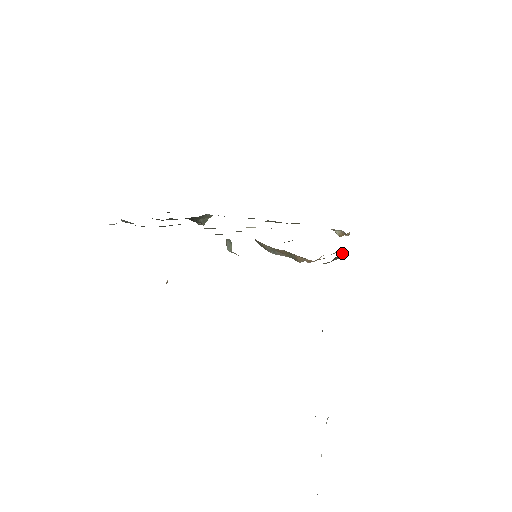
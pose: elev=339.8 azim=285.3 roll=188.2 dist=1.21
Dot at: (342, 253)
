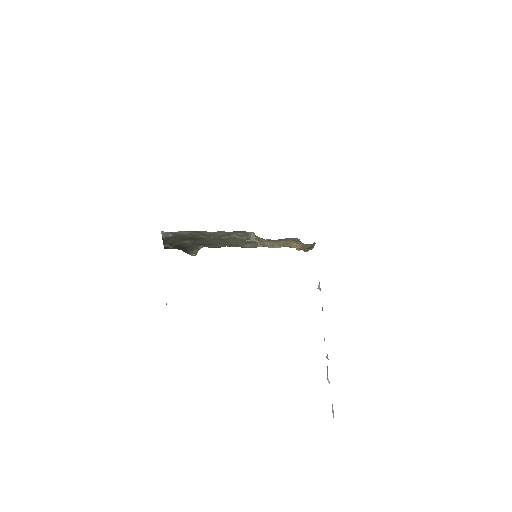
Dot at: occluded
